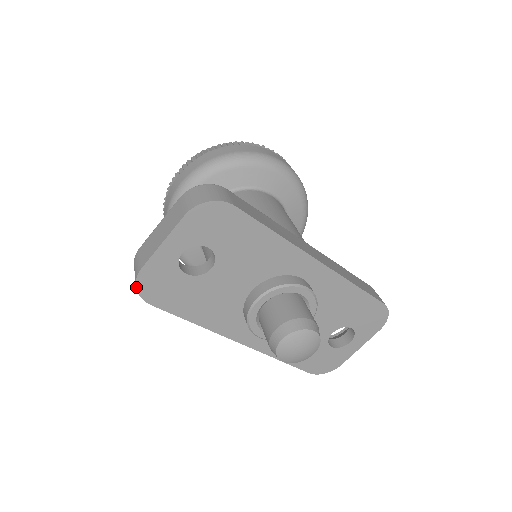
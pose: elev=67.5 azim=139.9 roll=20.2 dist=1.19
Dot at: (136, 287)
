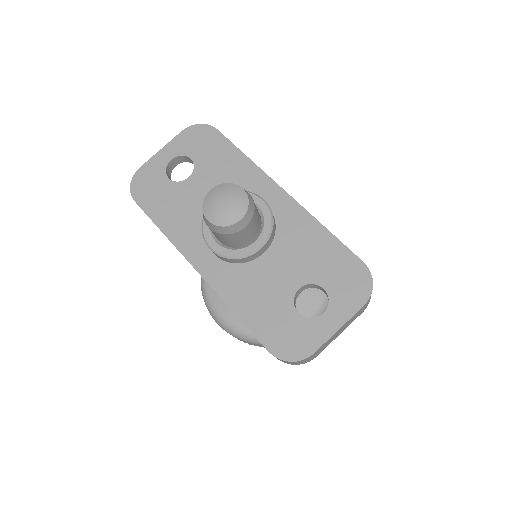
Dot at: (131, 183)
